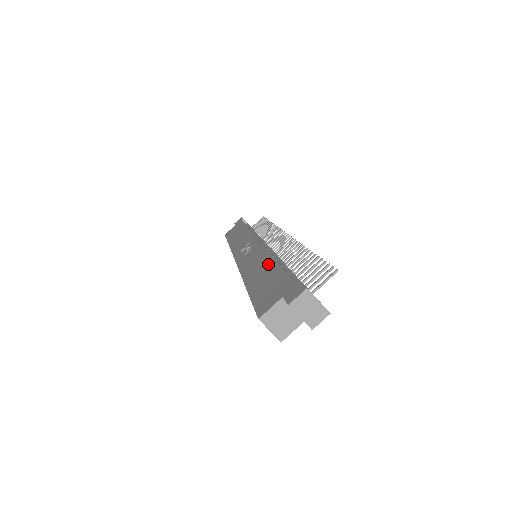
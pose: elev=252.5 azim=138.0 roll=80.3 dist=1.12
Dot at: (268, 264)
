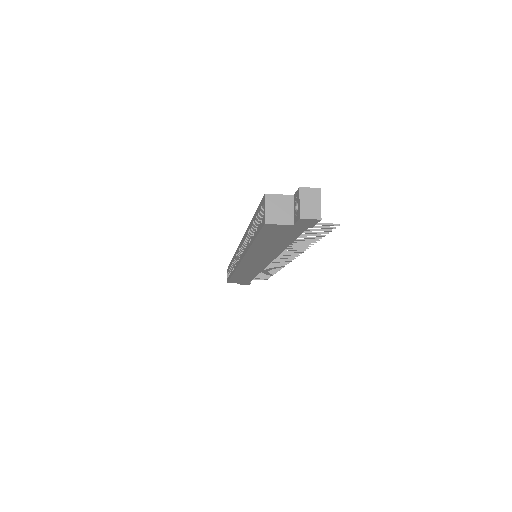
Dot at: occluded
